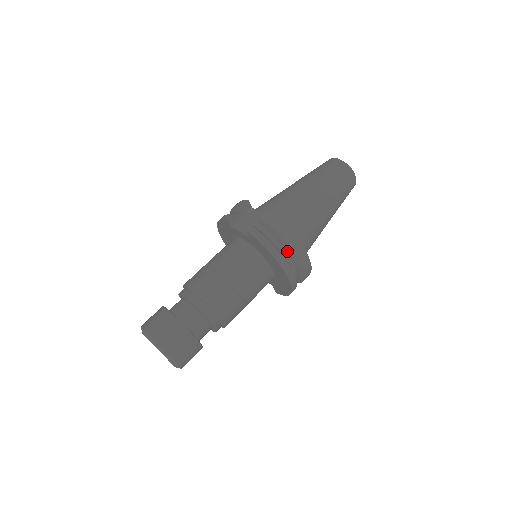
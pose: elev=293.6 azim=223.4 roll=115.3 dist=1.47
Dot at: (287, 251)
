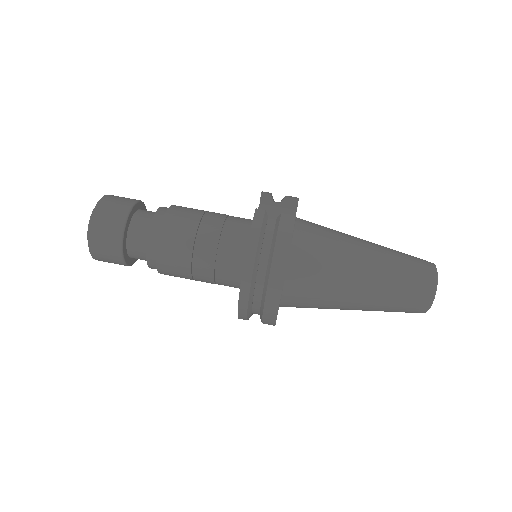
Dot at: (267, 267)
